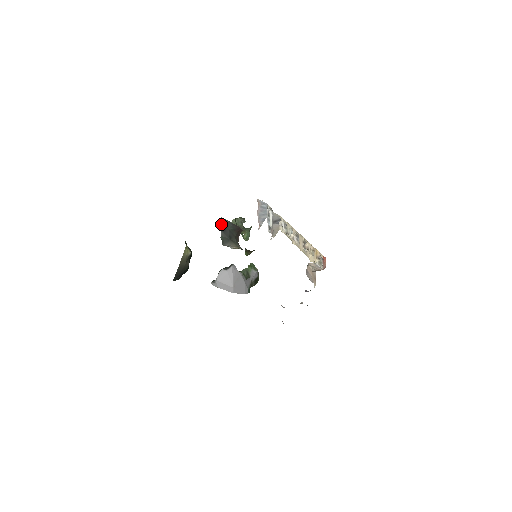
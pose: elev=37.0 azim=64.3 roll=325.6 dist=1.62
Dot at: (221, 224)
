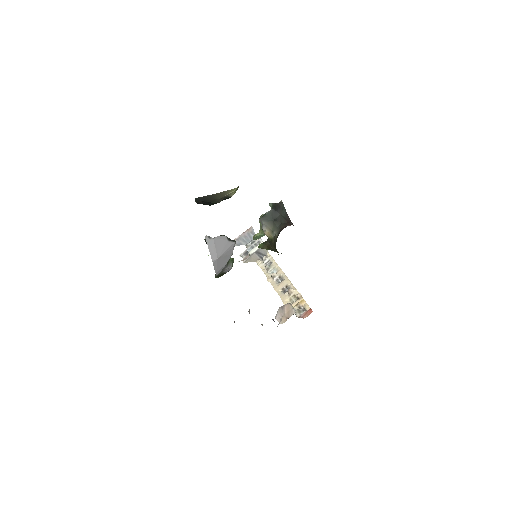
Dot at: (277, 204)
